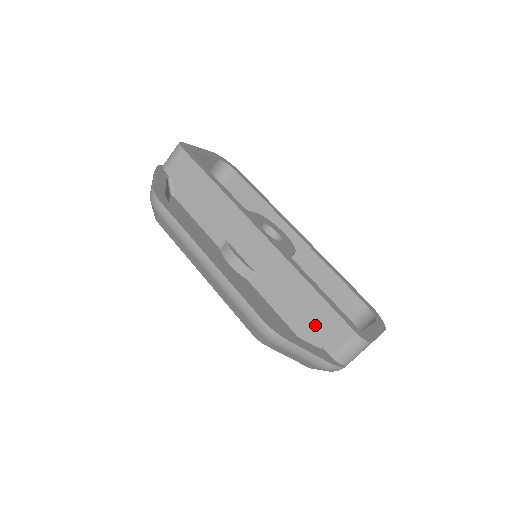
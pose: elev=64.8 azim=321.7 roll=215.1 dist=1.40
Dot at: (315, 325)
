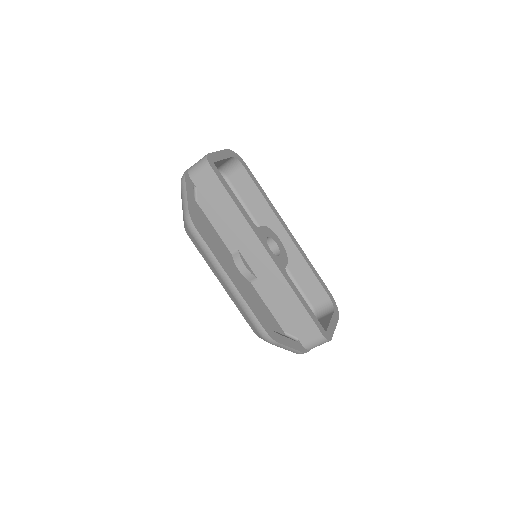
Dot at: (296, 324)
